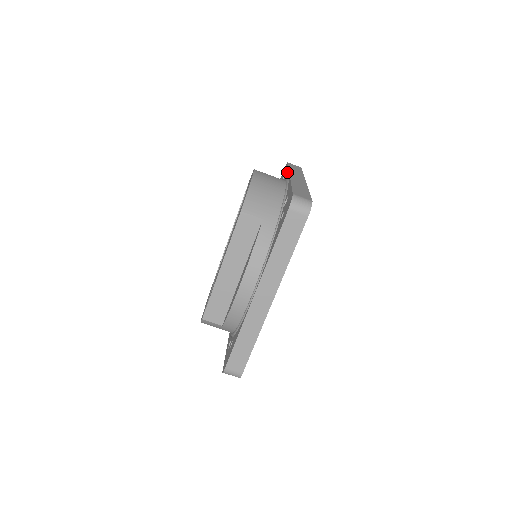
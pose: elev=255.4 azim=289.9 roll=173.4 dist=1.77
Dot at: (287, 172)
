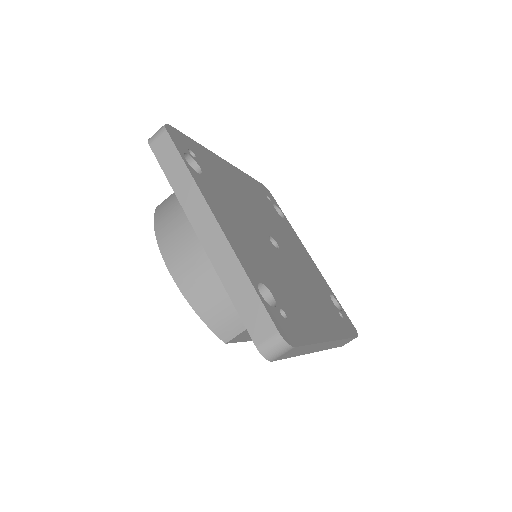
Dot at: (178, 198)
